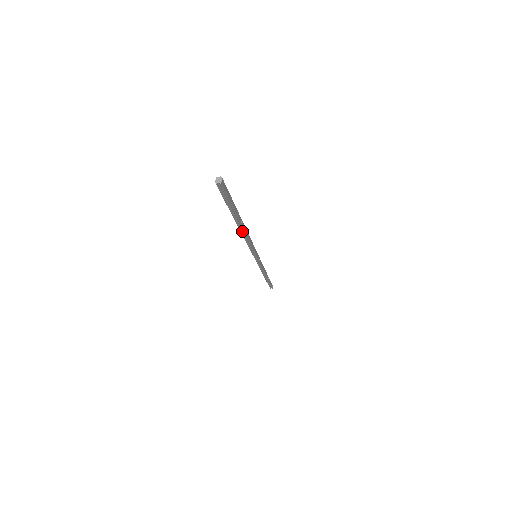
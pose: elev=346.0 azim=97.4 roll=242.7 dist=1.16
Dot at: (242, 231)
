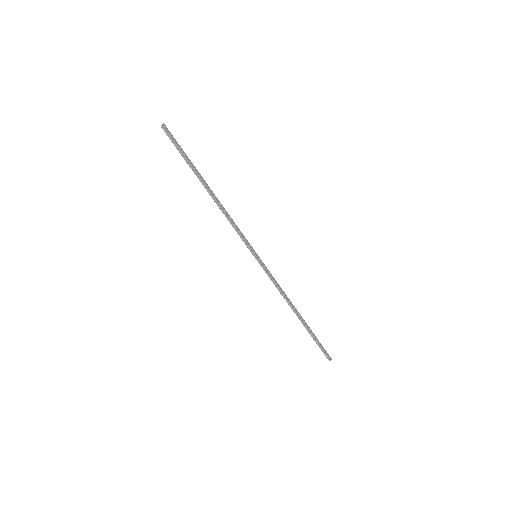
Dot at: (213, 198)
